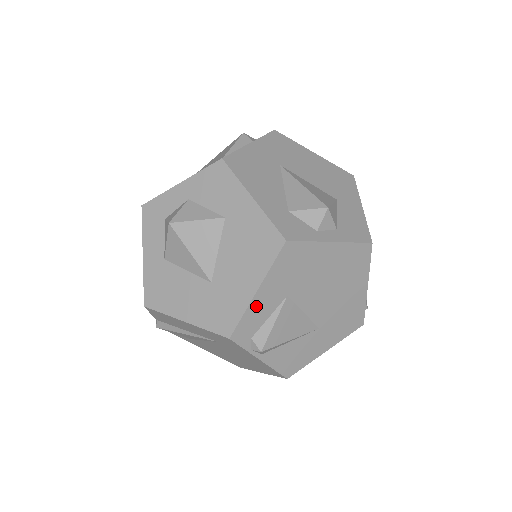
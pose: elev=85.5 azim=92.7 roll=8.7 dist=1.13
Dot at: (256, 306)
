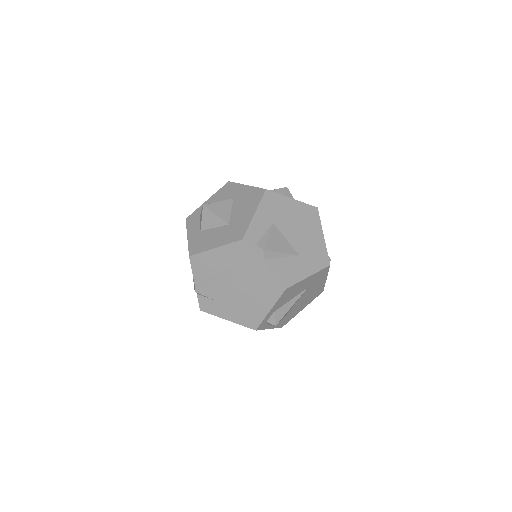
Dot at: (256, 223)
